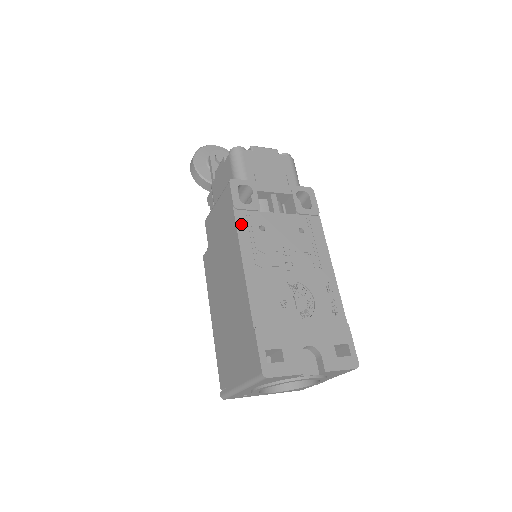
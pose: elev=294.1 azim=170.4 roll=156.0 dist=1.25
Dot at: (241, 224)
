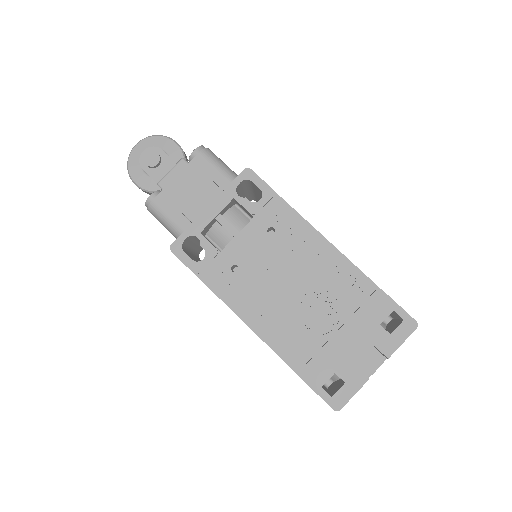
Dot at: (214, 285)
